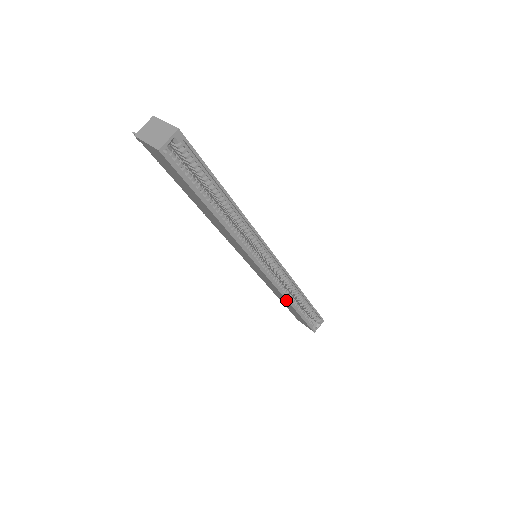
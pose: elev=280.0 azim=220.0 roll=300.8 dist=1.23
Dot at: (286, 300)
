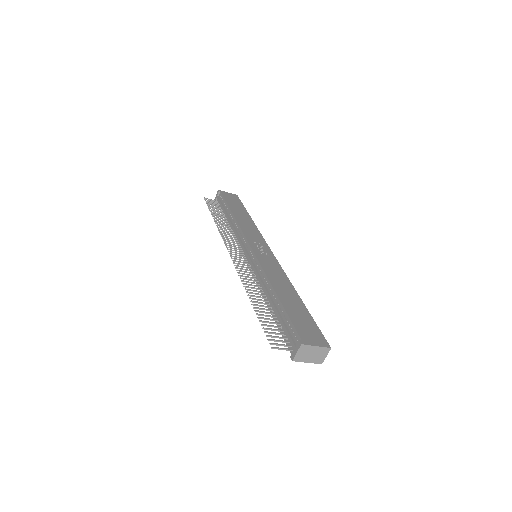
Dot at: occluded
